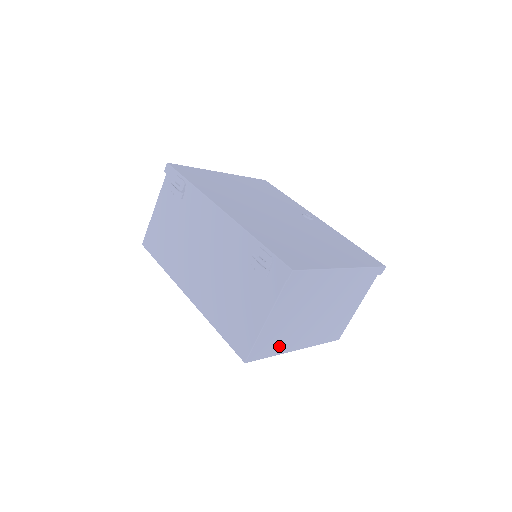
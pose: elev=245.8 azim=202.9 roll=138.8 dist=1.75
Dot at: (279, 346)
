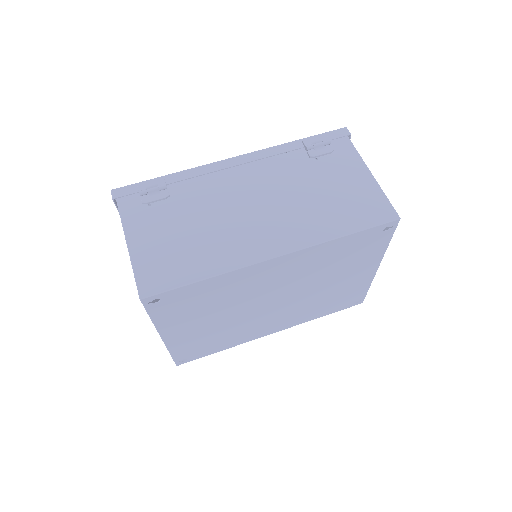
Dot at: occluded
